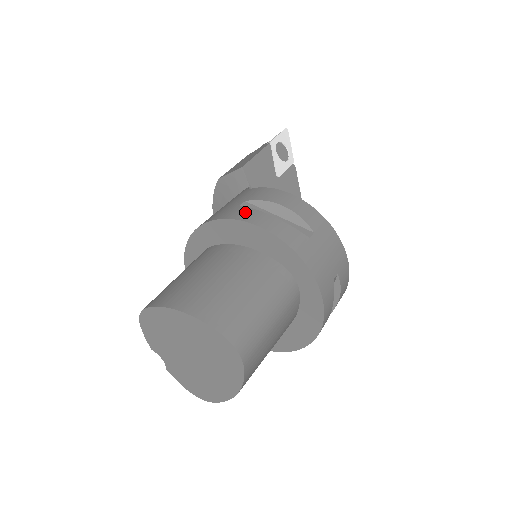
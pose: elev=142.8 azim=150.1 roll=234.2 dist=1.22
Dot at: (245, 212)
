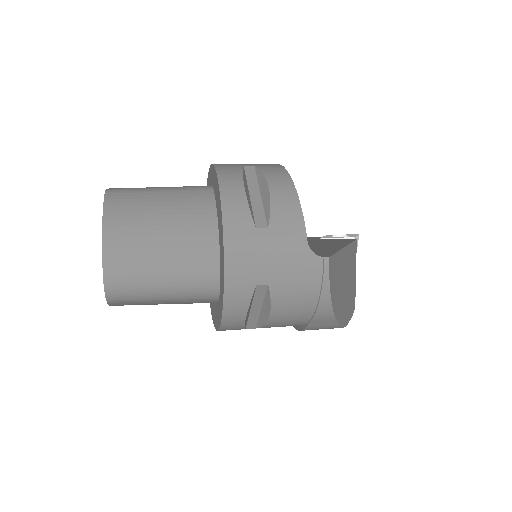
Dot at: occluded
